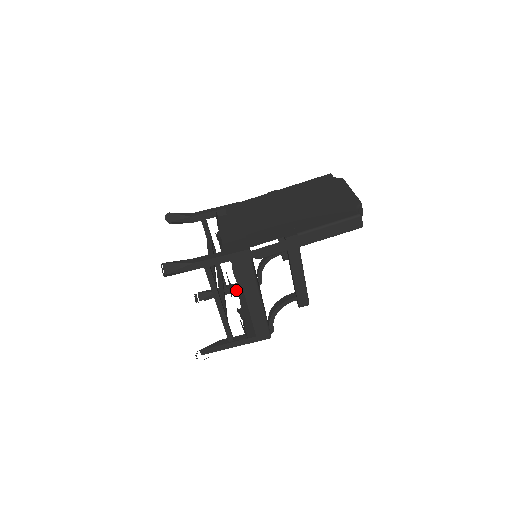
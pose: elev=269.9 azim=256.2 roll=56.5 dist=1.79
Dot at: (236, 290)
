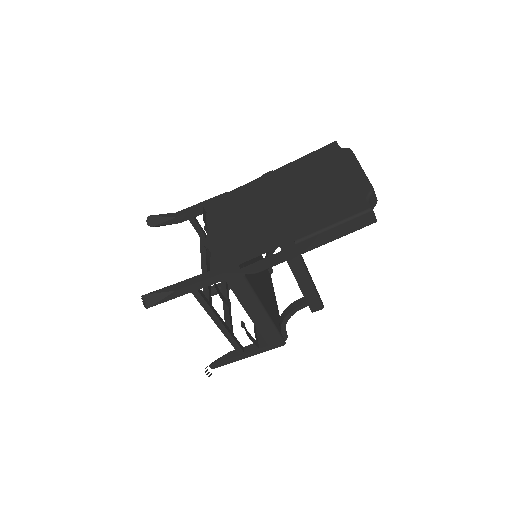
Dot at: occluded
